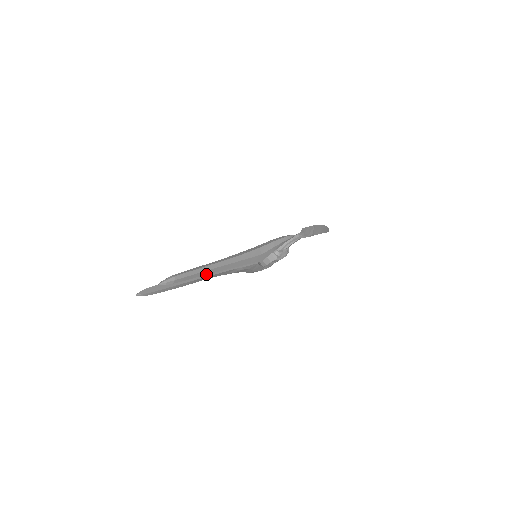
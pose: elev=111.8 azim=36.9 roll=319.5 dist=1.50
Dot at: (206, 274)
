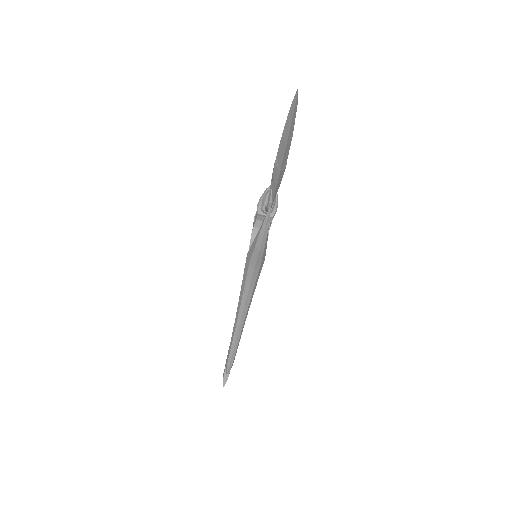
Dot at: occluded
